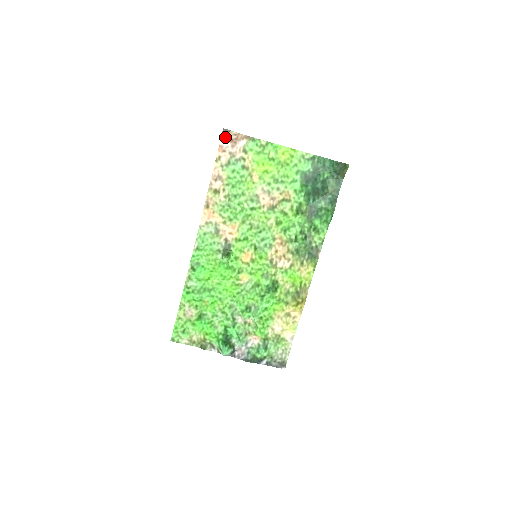
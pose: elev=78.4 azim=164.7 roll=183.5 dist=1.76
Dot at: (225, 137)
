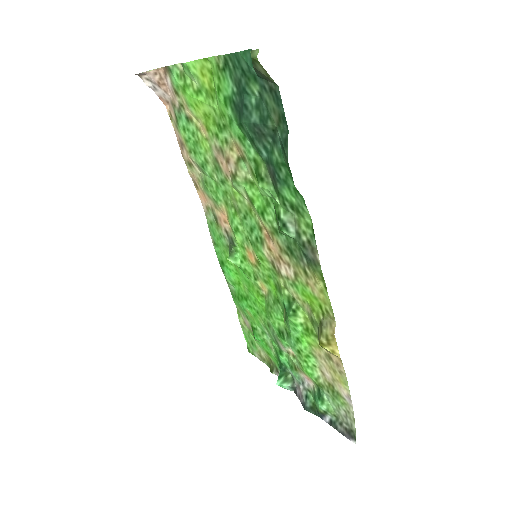
Dot at: (151, 83)
